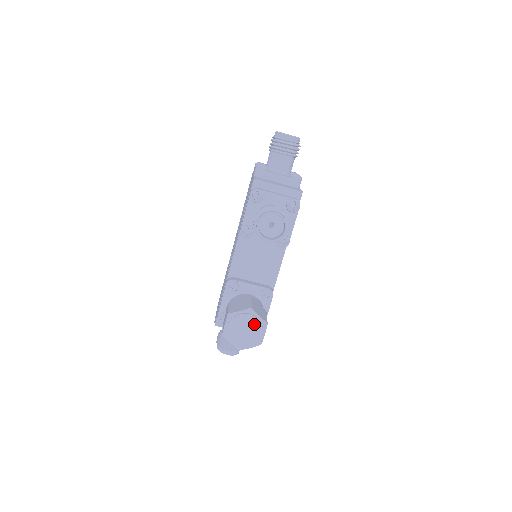
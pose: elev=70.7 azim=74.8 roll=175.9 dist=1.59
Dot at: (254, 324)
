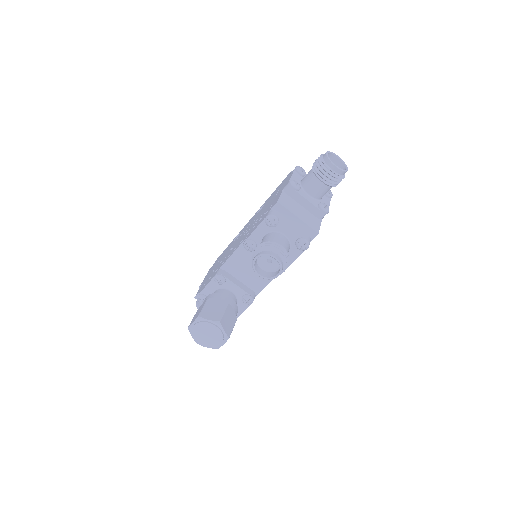
Dot at: (217, 334)
